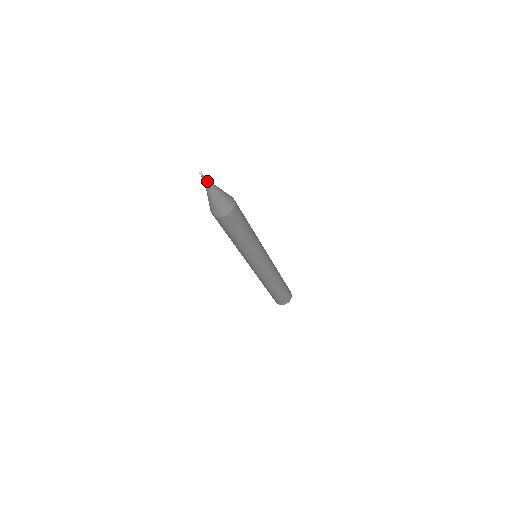
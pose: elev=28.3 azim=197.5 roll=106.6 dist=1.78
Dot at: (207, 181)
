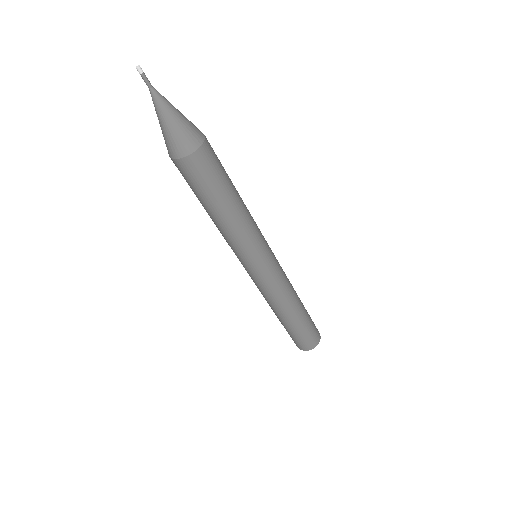
Dot at: (152, 89)
